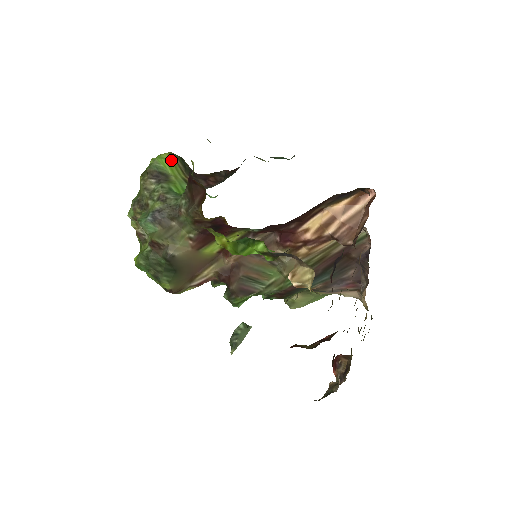
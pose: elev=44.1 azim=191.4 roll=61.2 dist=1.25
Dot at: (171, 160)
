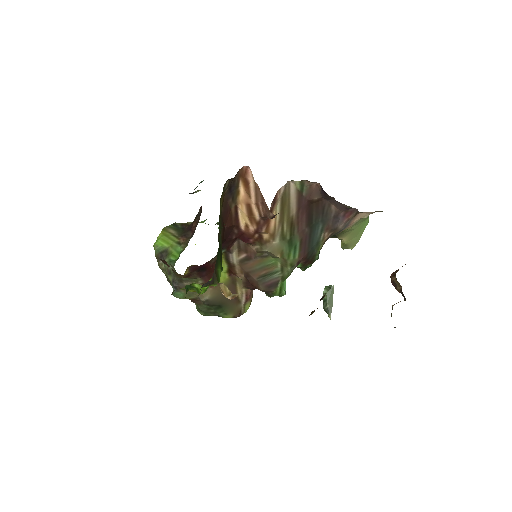
Dot at: (164, 235)
